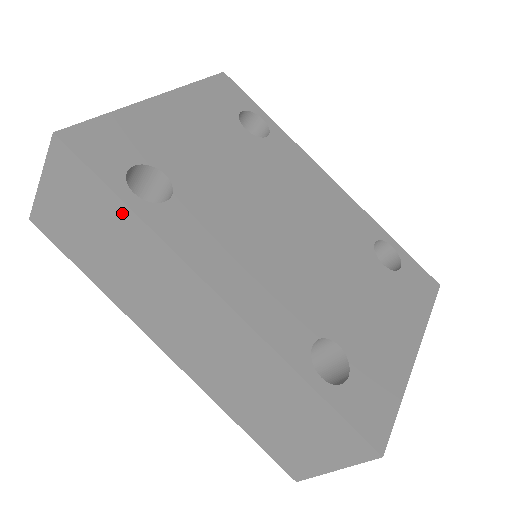
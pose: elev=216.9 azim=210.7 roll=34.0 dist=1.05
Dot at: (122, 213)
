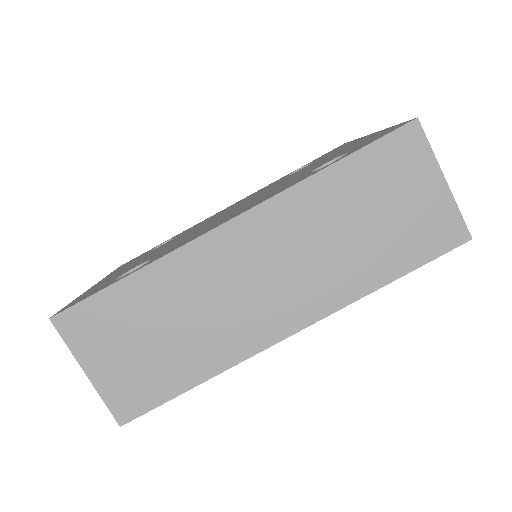
Dot at: (135, 286)
